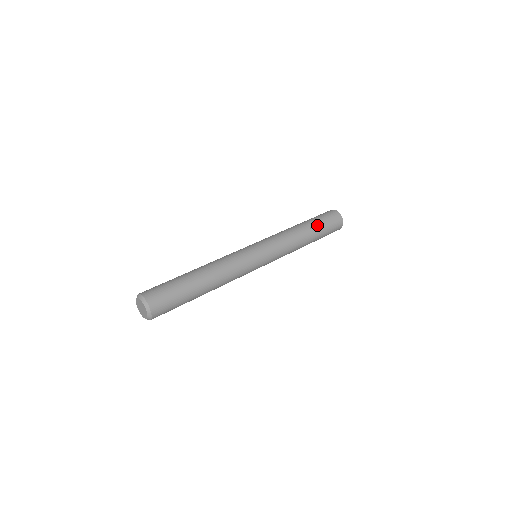
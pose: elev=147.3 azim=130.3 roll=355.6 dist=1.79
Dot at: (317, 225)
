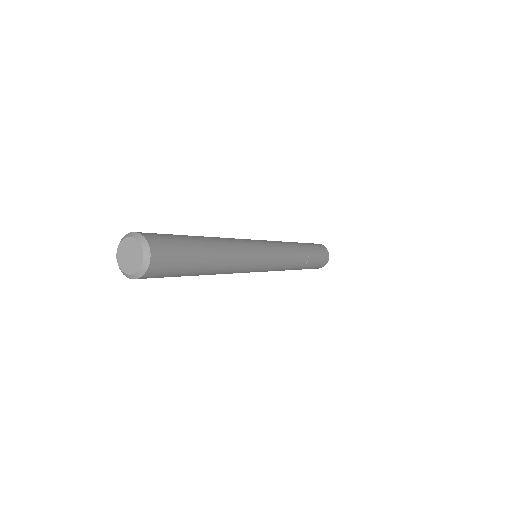
Dot at: occluded
